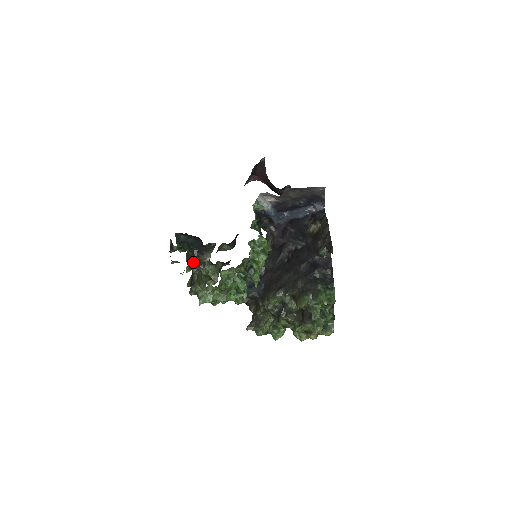
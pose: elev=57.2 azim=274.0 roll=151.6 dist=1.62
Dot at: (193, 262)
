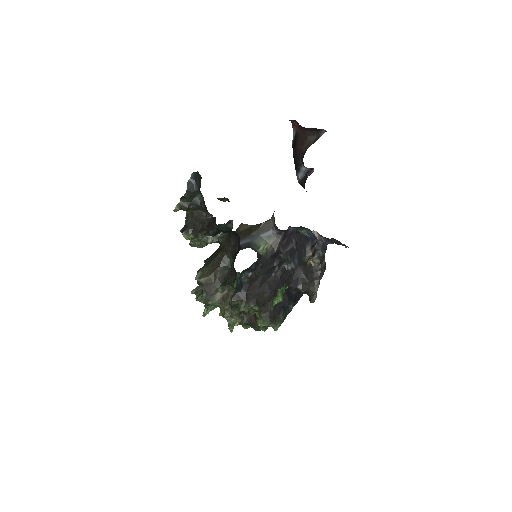
Dot at: (231, 285)
